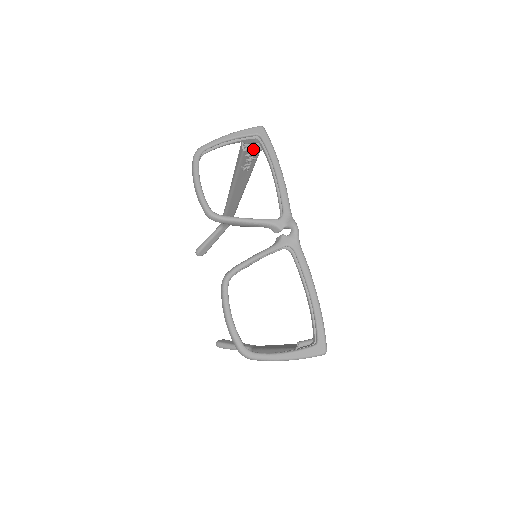
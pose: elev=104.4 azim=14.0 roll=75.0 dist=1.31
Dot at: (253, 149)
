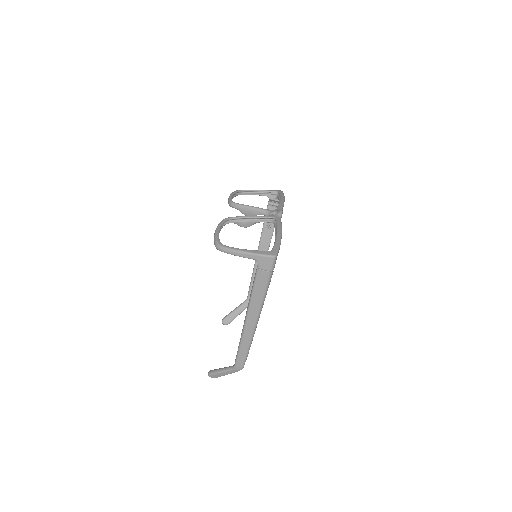
Dot at: (274, 203)
